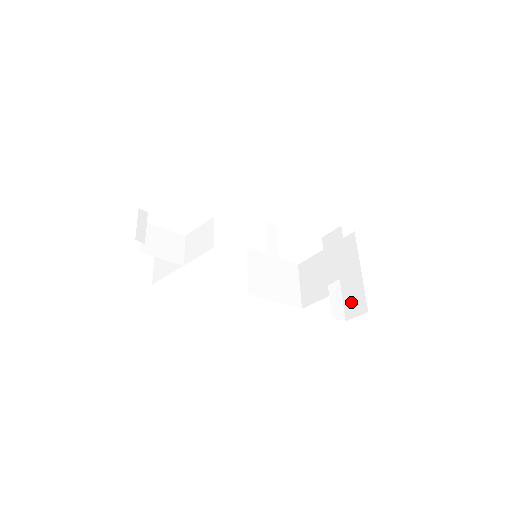
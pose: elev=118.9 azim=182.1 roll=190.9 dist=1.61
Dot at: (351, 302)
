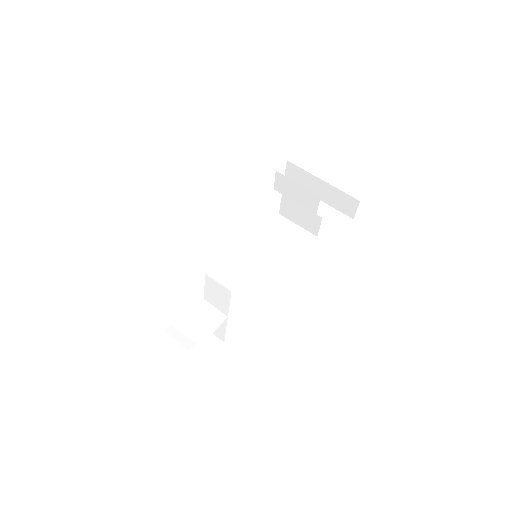
Dot at: (342, 205)
